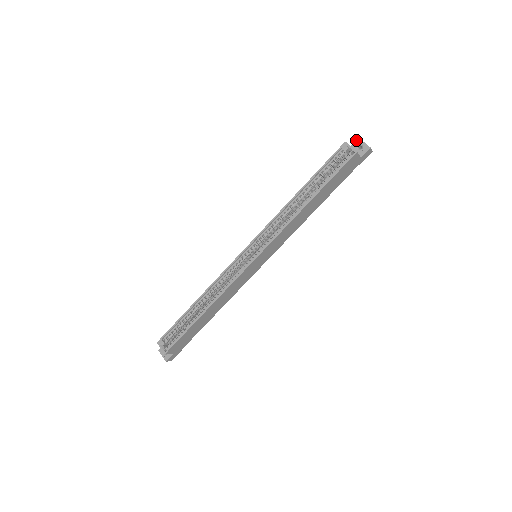
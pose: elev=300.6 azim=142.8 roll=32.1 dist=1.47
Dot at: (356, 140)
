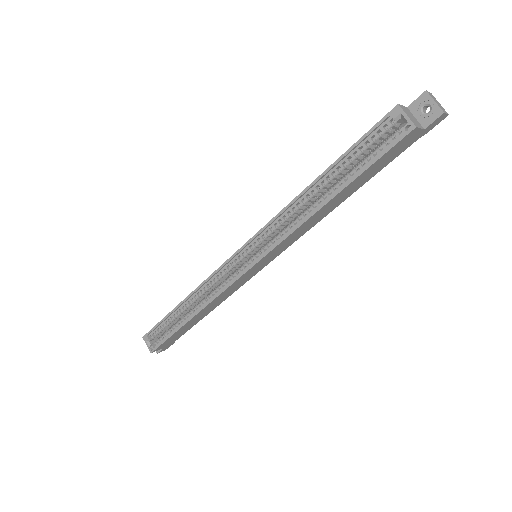
Dot at: (421, 95)
